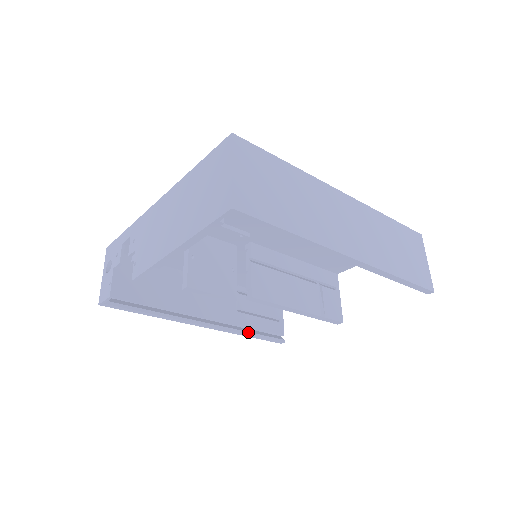
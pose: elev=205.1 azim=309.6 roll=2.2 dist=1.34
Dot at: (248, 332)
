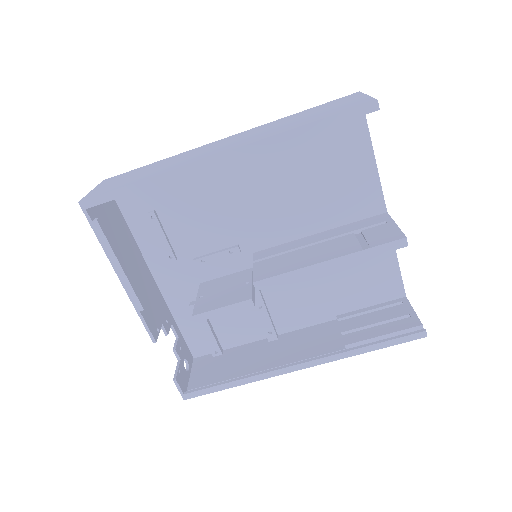
Dot at: (361, 346)
